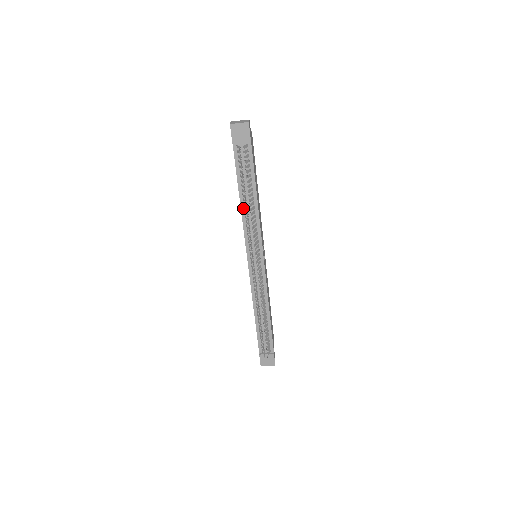
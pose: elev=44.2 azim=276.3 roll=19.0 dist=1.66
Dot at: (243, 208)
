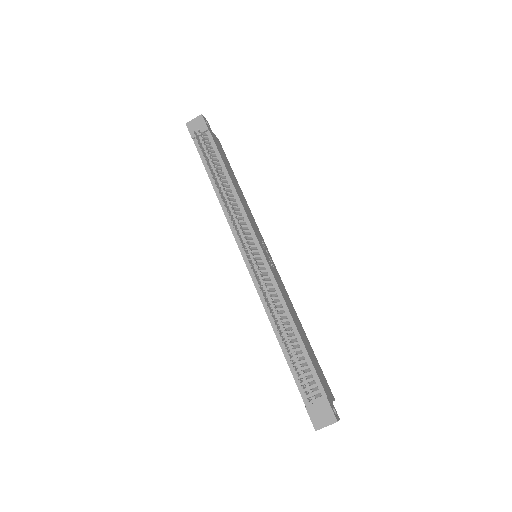
Dot at: (220, 197)
